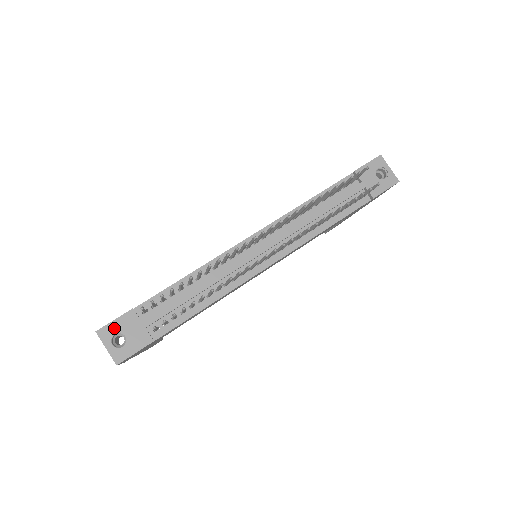
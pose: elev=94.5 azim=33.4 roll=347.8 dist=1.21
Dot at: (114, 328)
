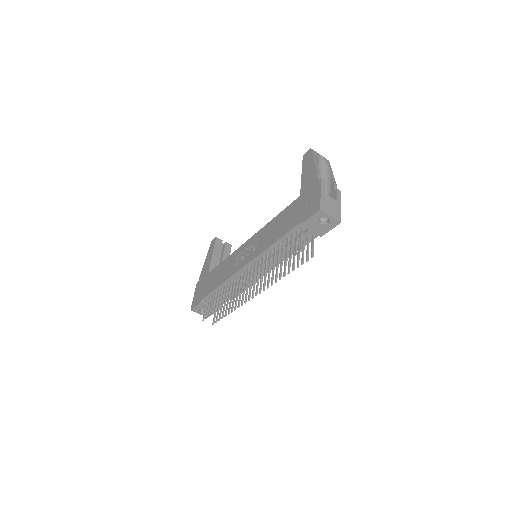
Dot at: (197, 308)
